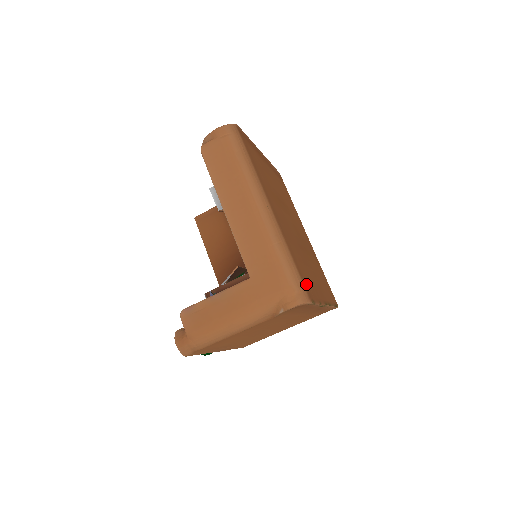
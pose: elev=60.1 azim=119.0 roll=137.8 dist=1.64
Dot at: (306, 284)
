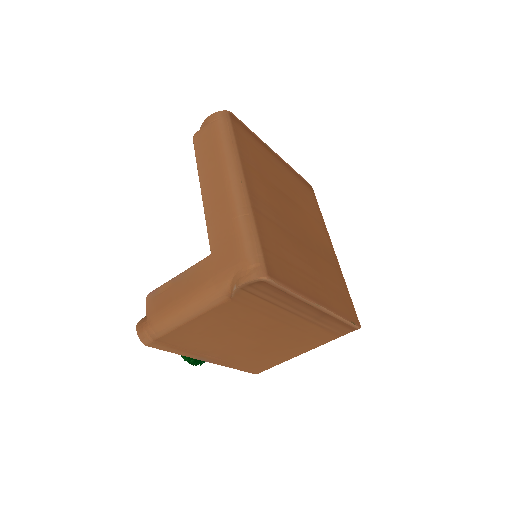
Dot at: (272, 262)
